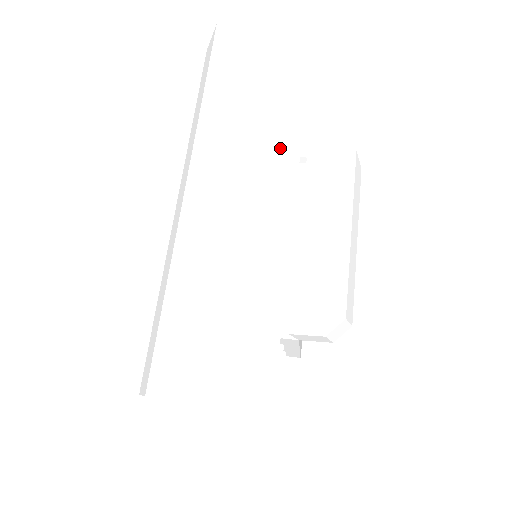
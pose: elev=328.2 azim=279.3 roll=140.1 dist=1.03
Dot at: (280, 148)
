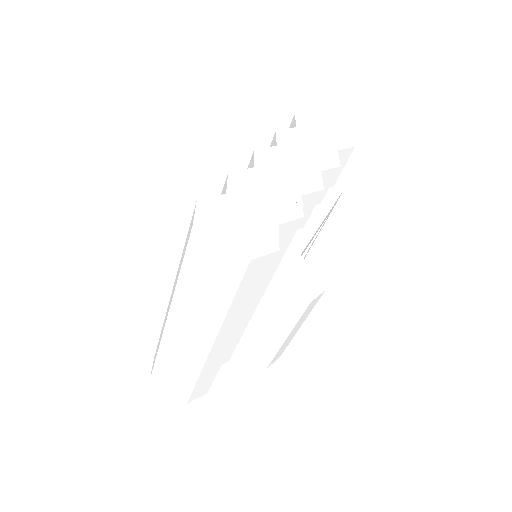
Dot at: (228, 325)
